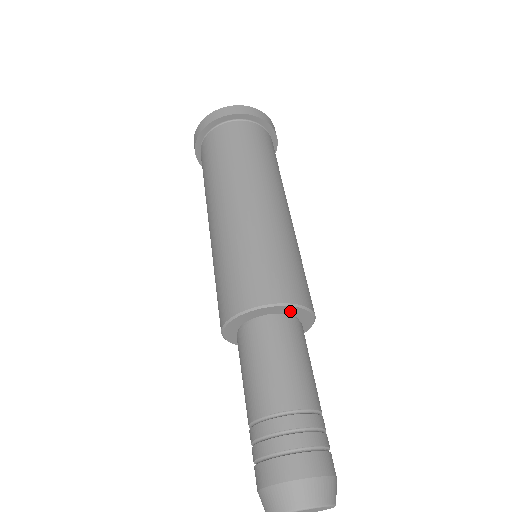
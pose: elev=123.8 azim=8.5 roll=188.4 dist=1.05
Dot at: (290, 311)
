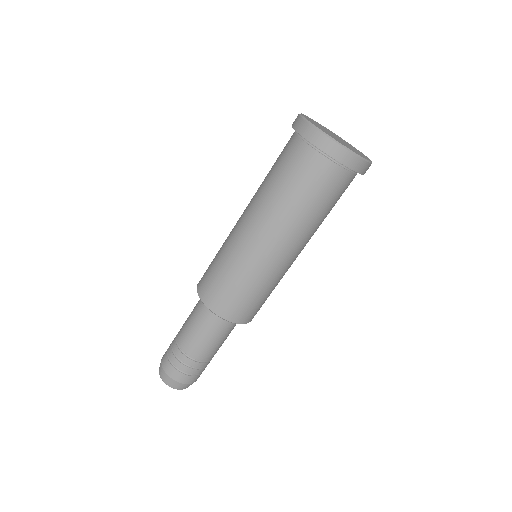
Dot at: occluded
